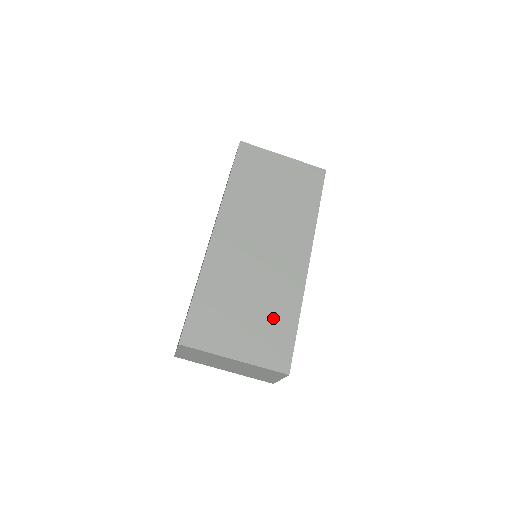
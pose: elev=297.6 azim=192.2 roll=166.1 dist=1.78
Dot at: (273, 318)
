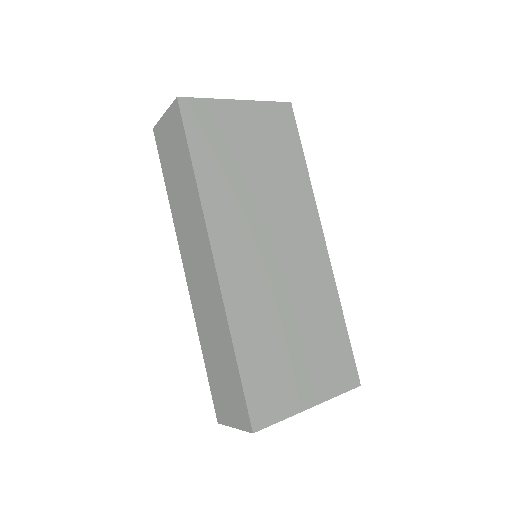
Dot at: (323, 334)
